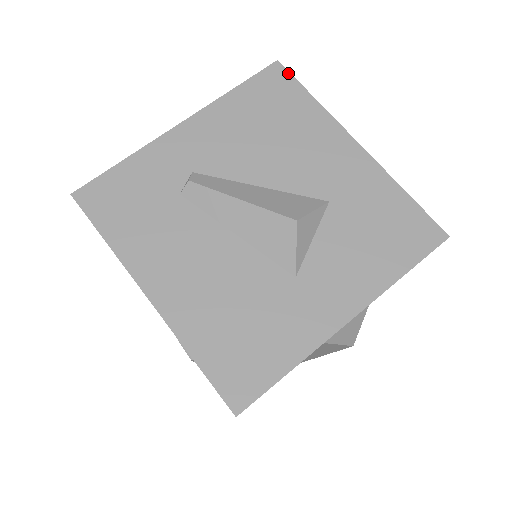
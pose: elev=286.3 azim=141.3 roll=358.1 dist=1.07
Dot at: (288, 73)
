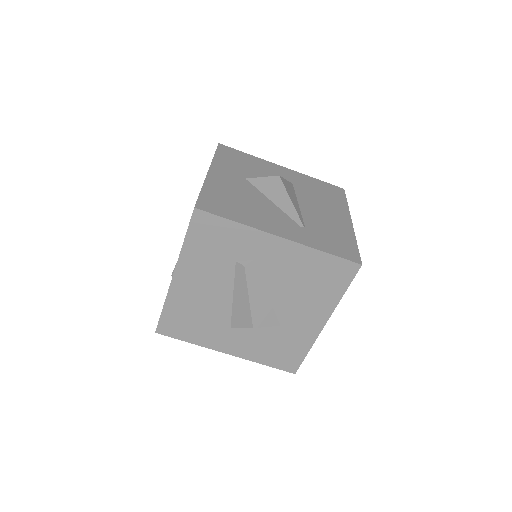
Dot at: (355, 275)
